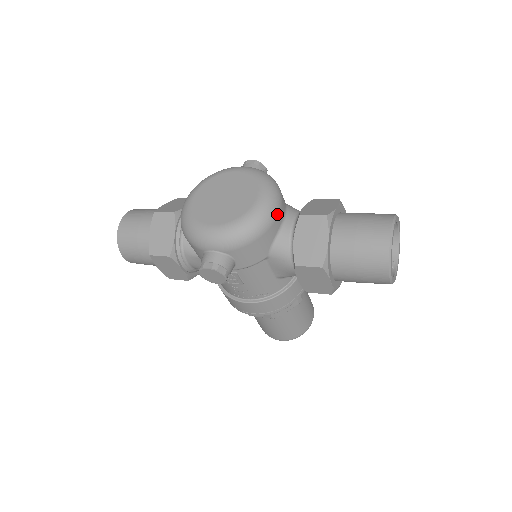
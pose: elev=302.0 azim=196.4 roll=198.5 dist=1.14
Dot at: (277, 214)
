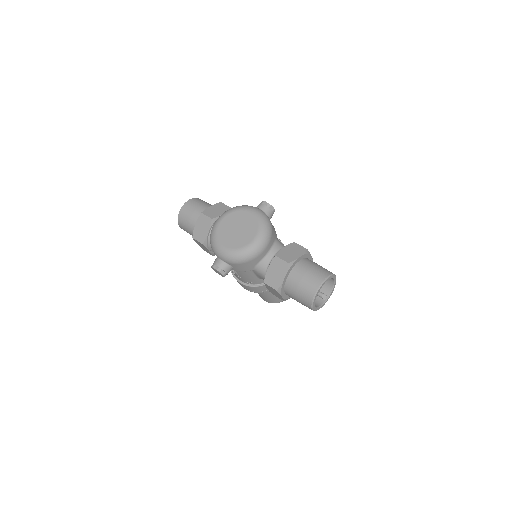
Dot at: (262, 251)
